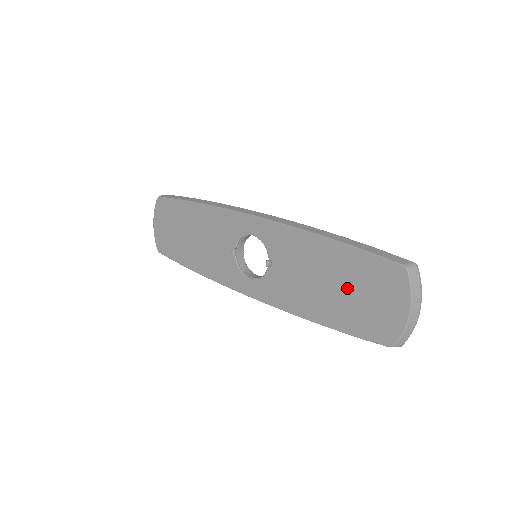
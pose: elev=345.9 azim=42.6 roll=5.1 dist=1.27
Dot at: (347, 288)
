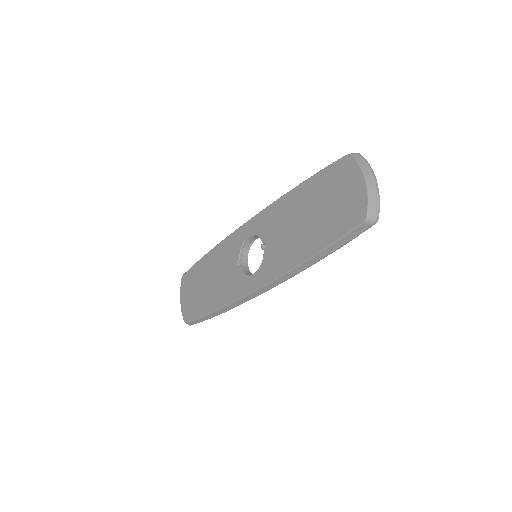
Dot at: (319, 208)
